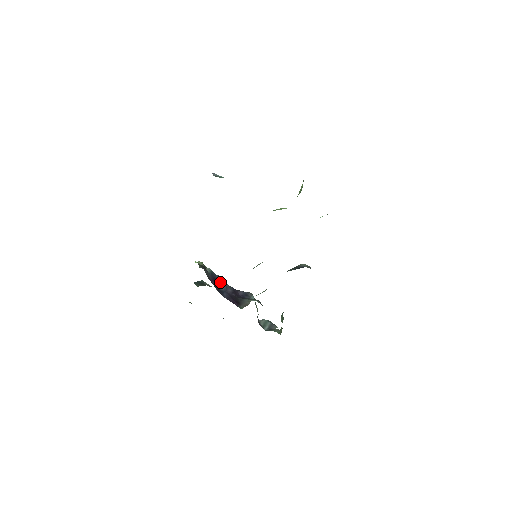
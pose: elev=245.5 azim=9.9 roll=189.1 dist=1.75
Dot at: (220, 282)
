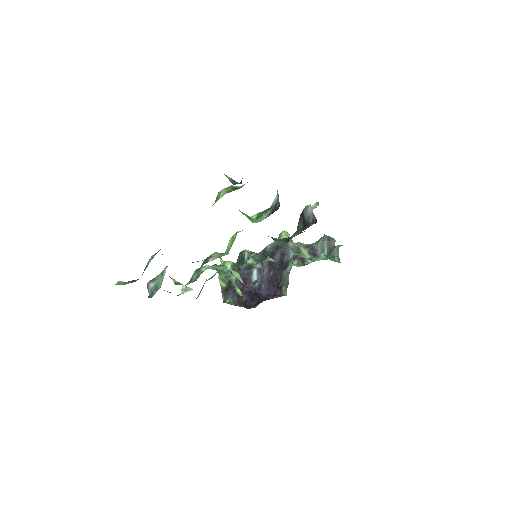
Dot at: (251, 277)
